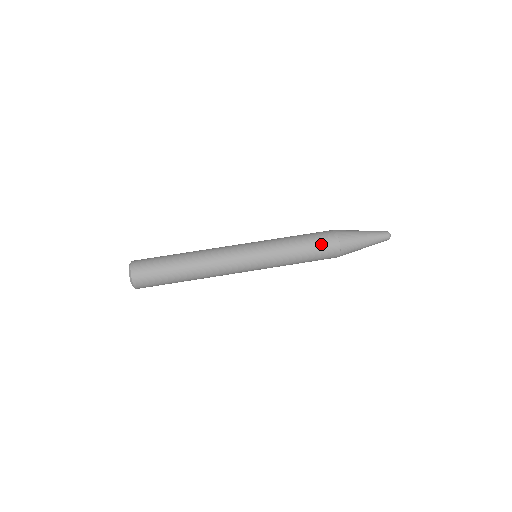
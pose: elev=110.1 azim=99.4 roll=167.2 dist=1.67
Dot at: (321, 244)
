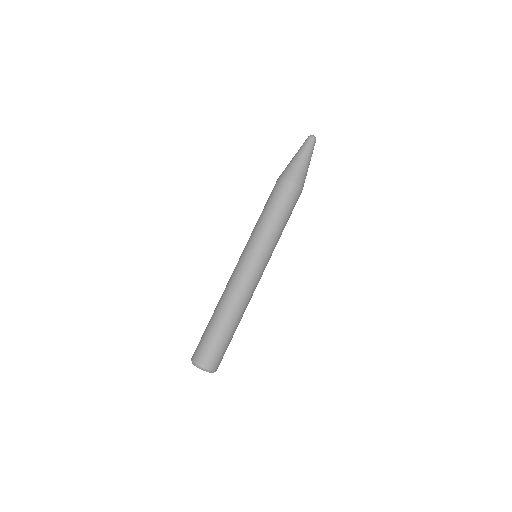
Dot at: (275, 194)
